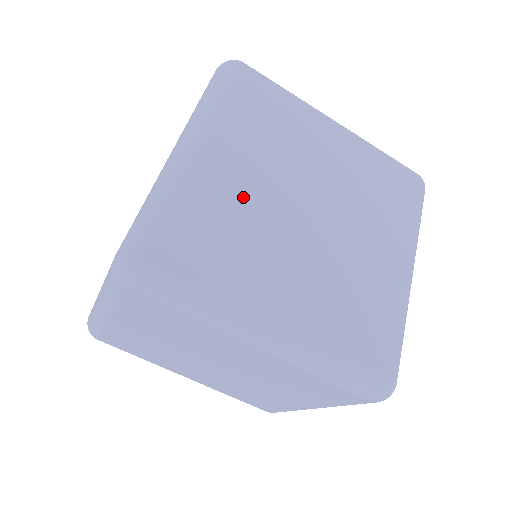
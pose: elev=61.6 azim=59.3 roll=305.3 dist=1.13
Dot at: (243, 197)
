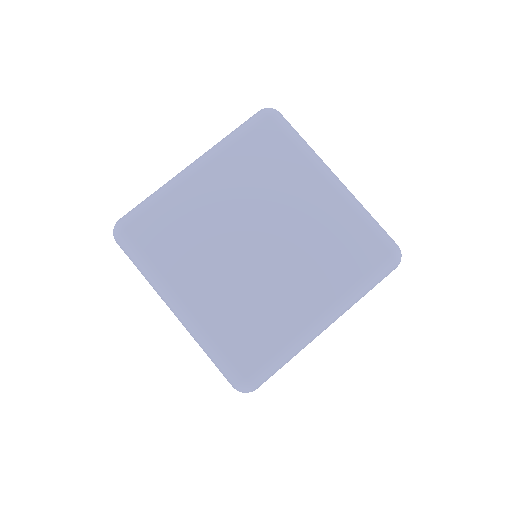
Dot at: (210, 213)
